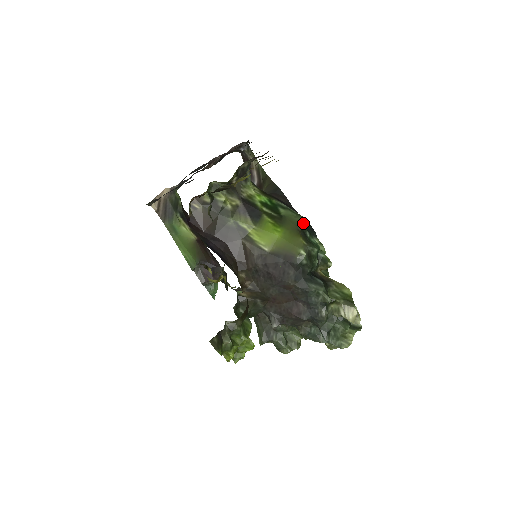
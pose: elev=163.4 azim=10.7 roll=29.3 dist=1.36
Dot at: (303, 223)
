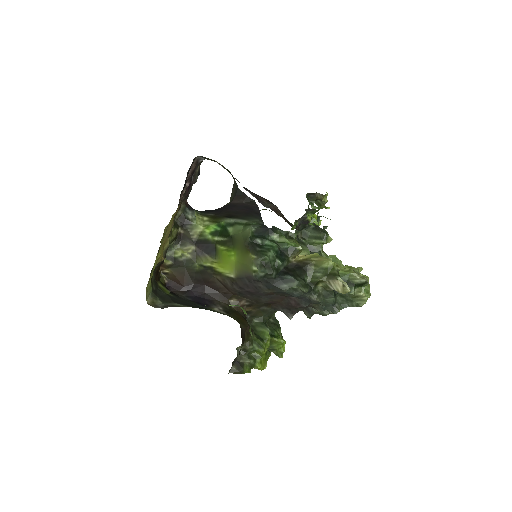
Dot at: (247, 236)
